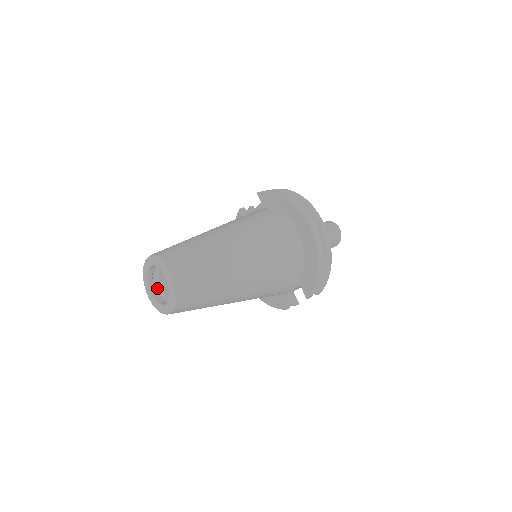
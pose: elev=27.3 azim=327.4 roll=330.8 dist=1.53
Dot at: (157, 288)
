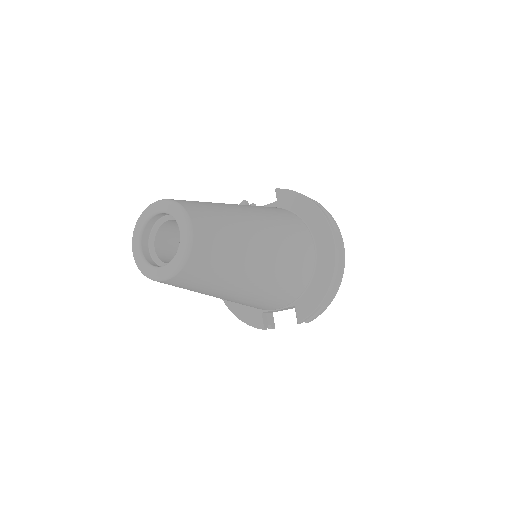
Dot at: (149, 245)
